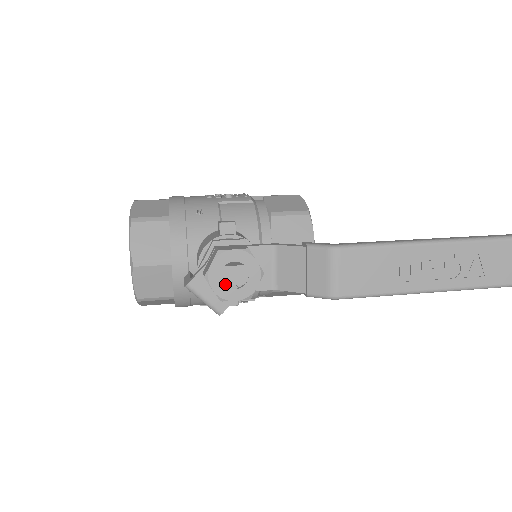
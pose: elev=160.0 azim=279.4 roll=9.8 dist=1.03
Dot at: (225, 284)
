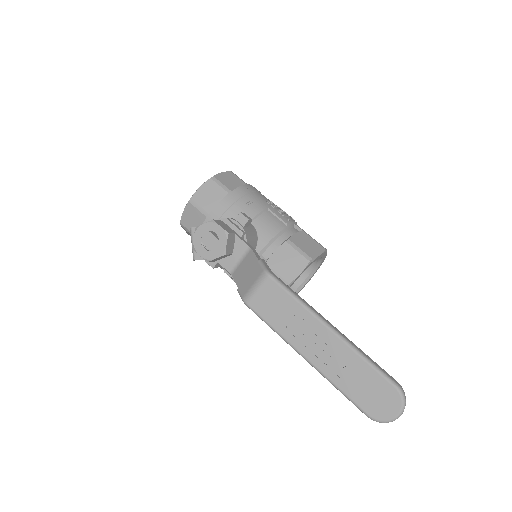
Dot at: (202, 241)
